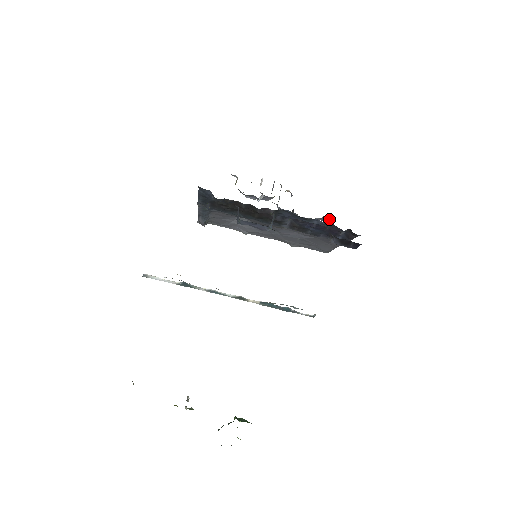
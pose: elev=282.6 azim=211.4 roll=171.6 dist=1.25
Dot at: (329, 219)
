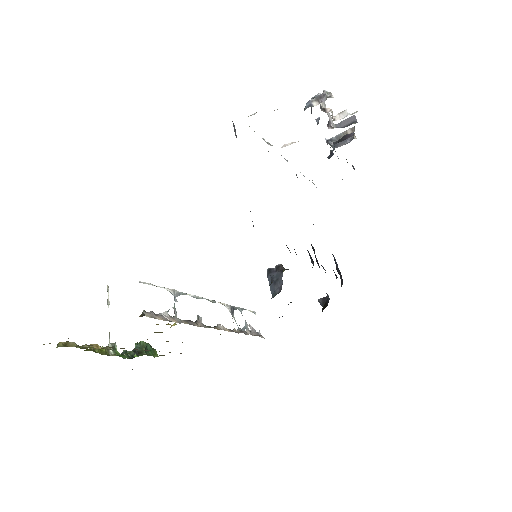
Dot at: occluded
